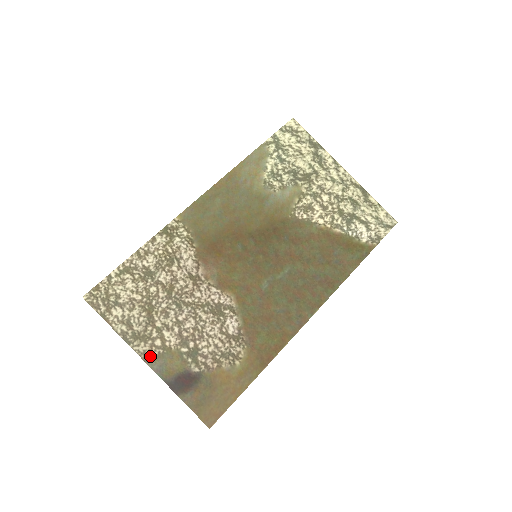
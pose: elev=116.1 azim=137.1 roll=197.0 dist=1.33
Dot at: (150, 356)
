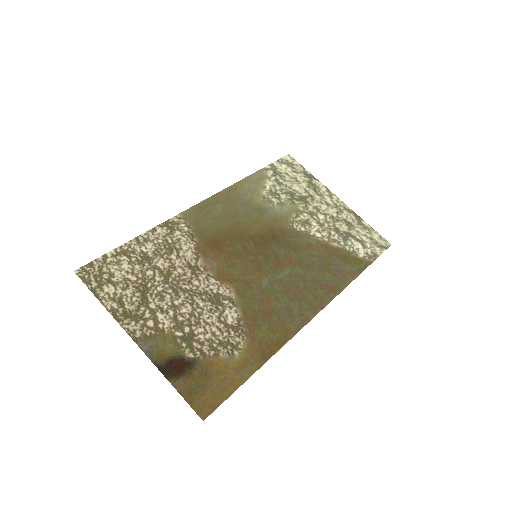
Dot at: (140, 336)
